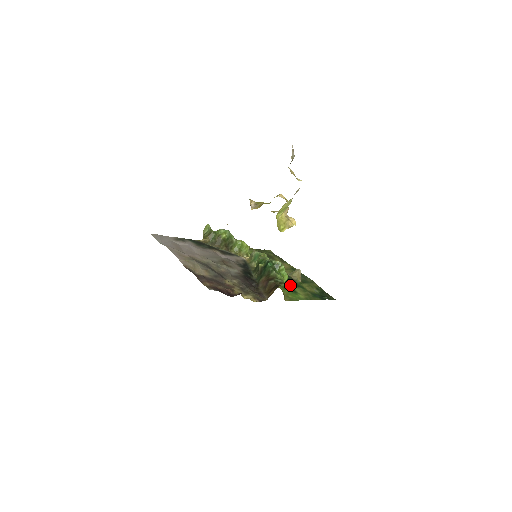
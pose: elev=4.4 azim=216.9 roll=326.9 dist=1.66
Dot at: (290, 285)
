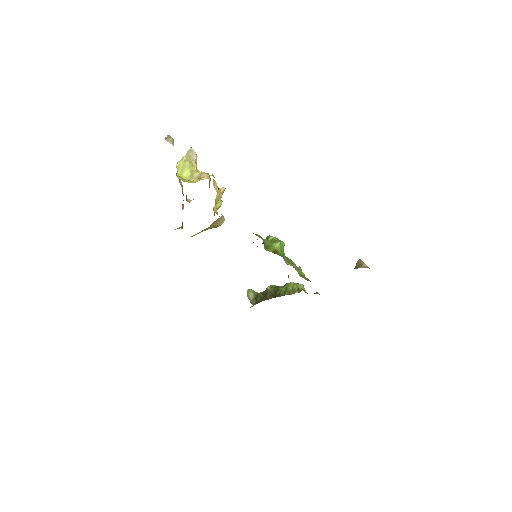
Dot at: occluded
